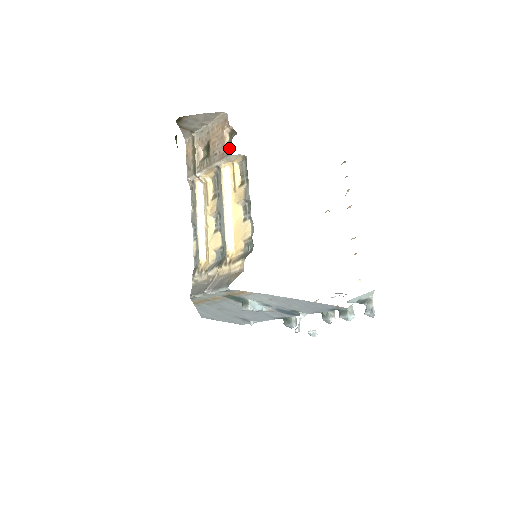
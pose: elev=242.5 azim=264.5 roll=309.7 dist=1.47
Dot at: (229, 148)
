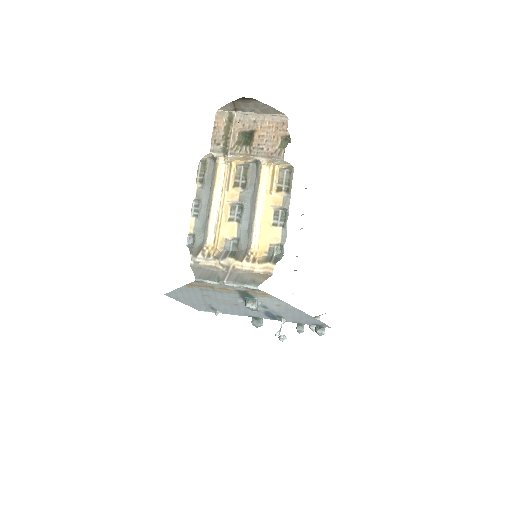
Dot at: (283, 152)
